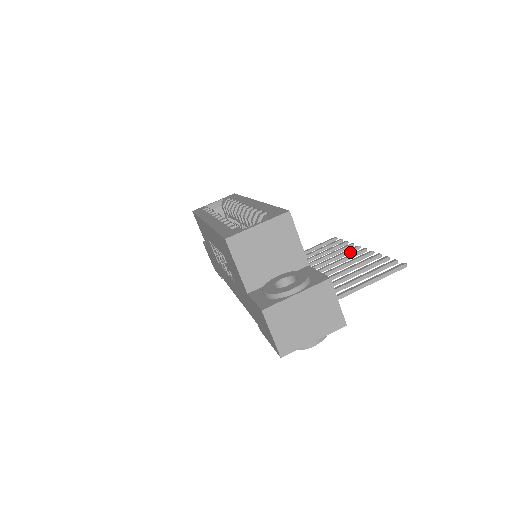
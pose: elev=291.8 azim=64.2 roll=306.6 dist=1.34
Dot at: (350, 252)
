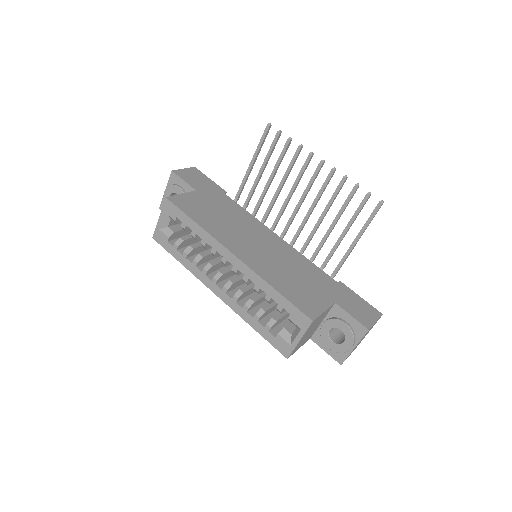
Dot at: occluded
